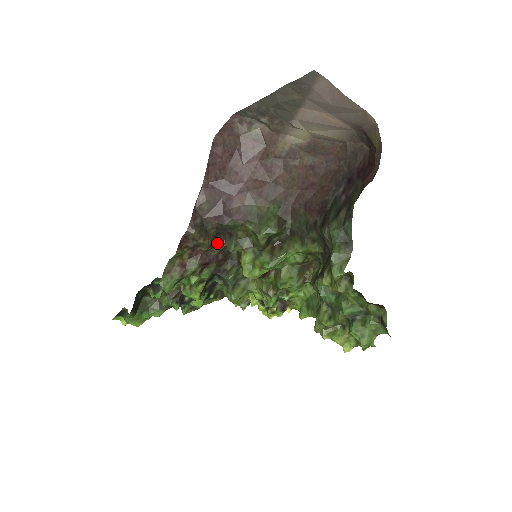
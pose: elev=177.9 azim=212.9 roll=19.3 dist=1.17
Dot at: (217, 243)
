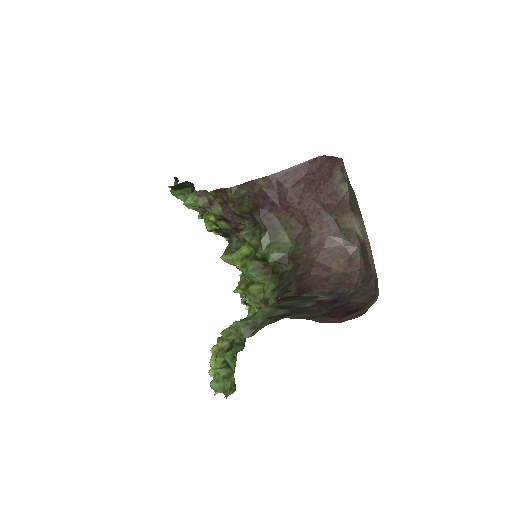
Dot at: (244, 218)
